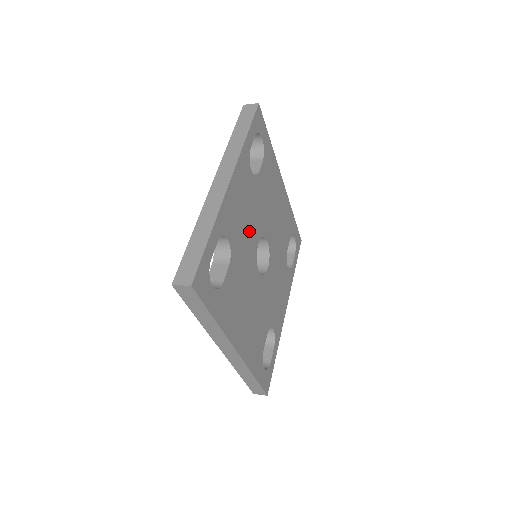
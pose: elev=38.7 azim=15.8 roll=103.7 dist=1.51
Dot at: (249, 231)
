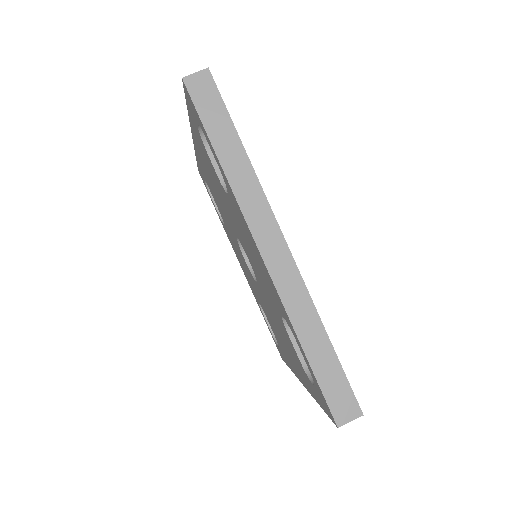
Dot at: occluded
